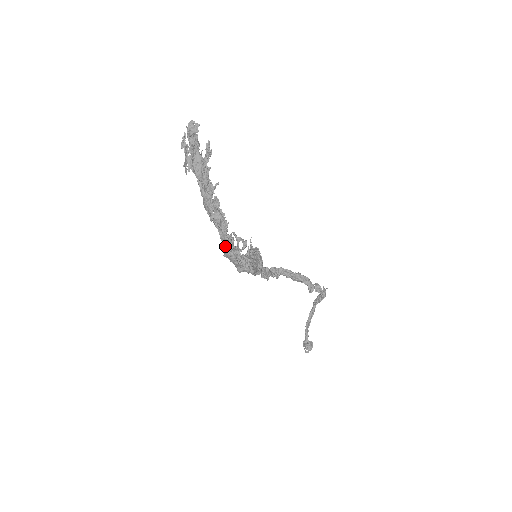
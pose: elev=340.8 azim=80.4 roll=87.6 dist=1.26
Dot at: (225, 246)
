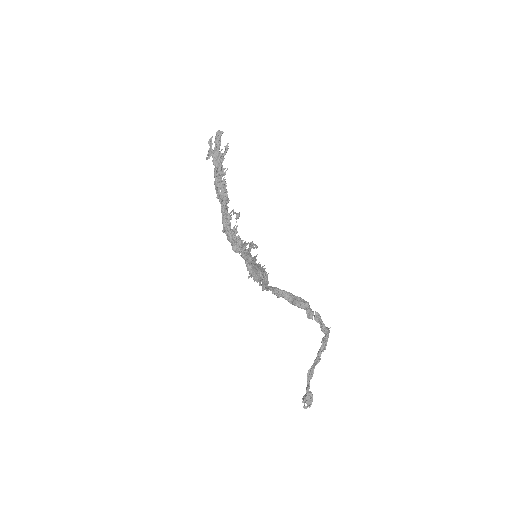
Dot at: (223, 217)
